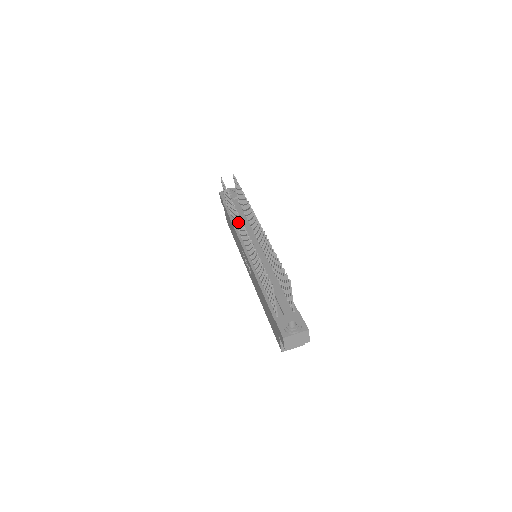
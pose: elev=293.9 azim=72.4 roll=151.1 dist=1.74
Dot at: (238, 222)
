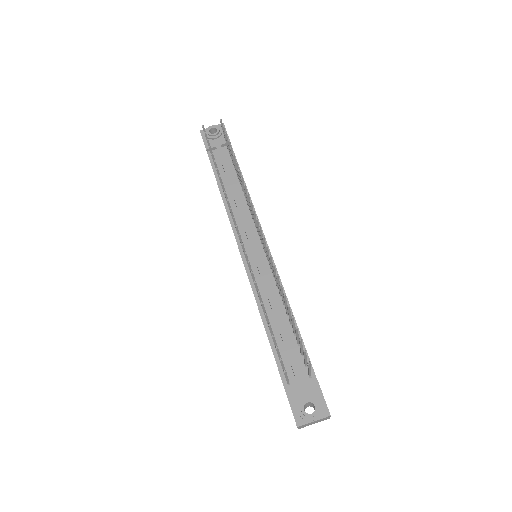
Dot at: occluded
